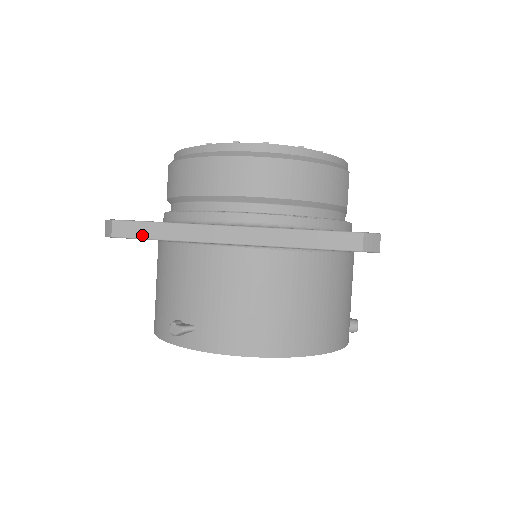
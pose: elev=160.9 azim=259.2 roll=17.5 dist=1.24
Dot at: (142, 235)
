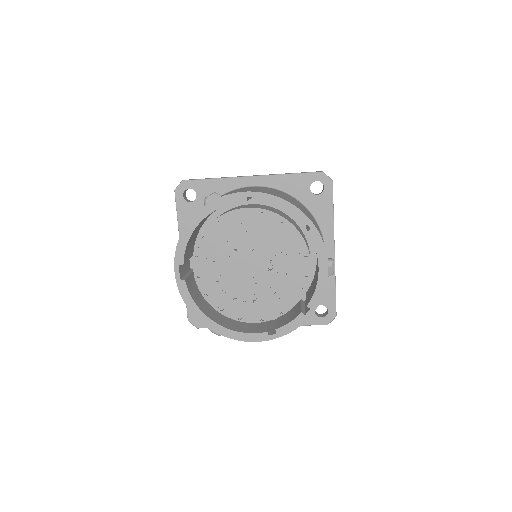
Dot at: (201, 179)
